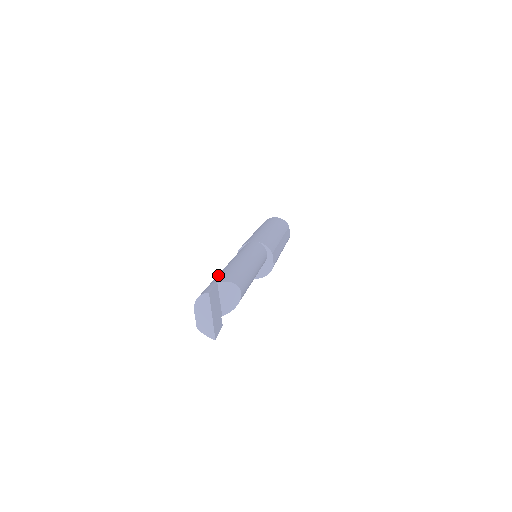
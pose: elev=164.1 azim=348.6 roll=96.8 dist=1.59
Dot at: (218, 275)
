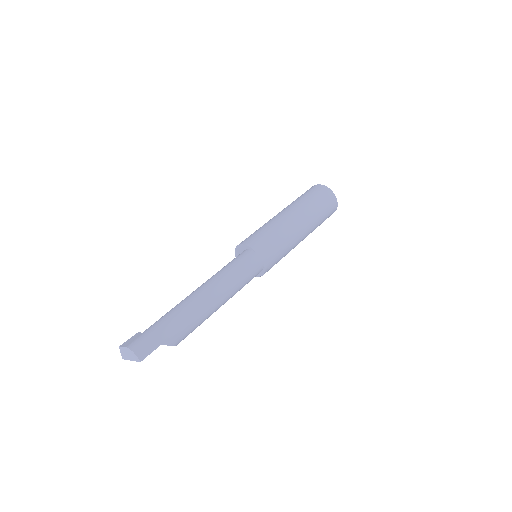
Dot at: (177, 321)
